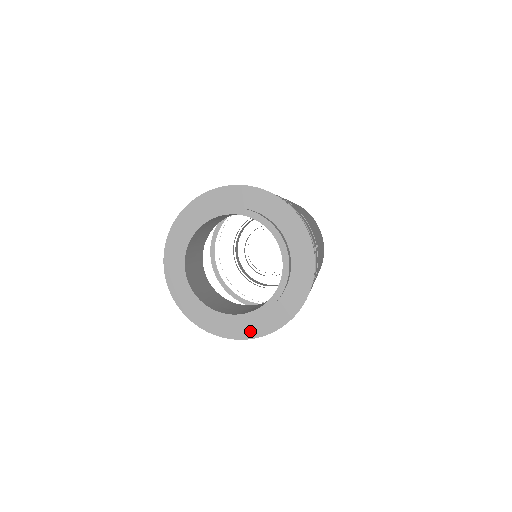
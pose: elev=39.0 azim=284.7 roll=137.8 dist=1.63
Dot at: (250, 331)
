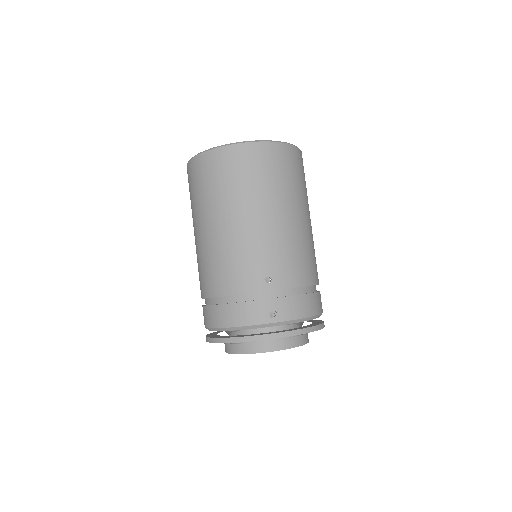
Dot at: occluded
